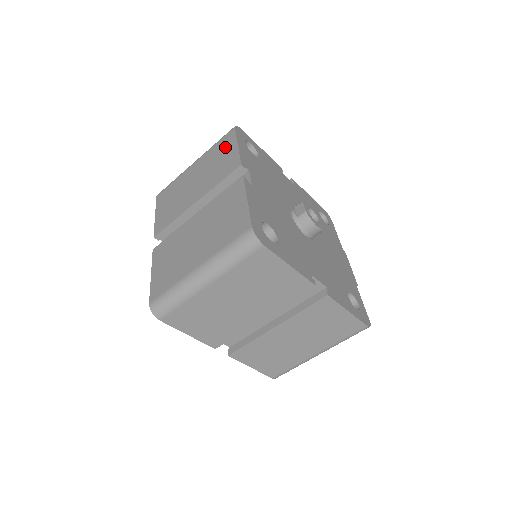
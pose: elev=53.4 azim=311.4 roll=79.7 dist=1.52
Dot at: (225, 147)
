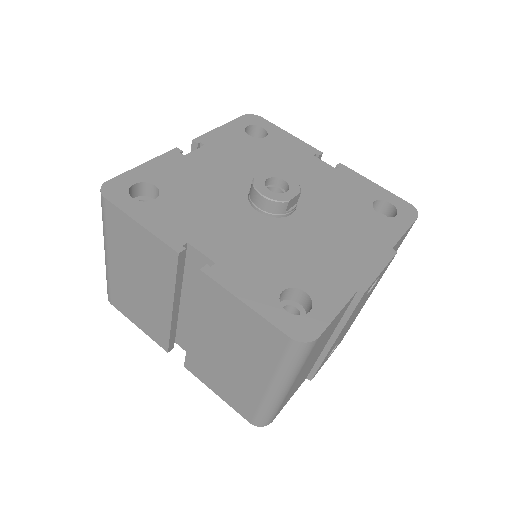
Dot at: occluded
